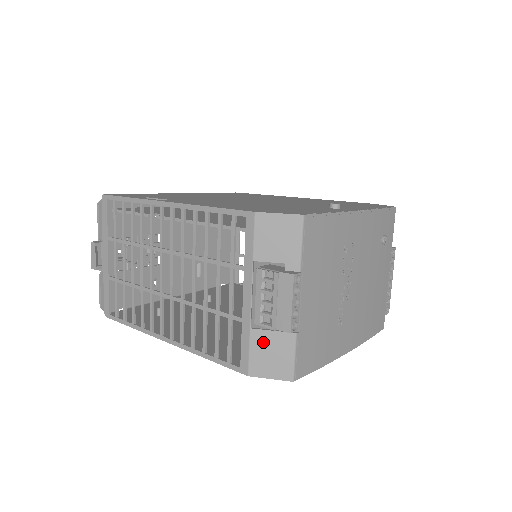
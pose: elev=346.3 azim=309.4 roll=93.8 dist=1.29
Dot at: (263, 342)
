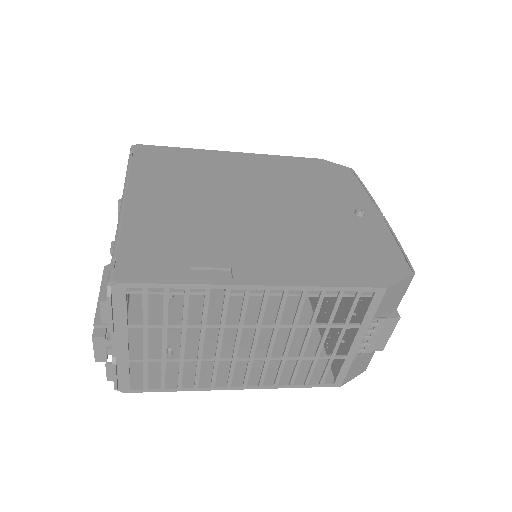
Dot at: (358, 363)
